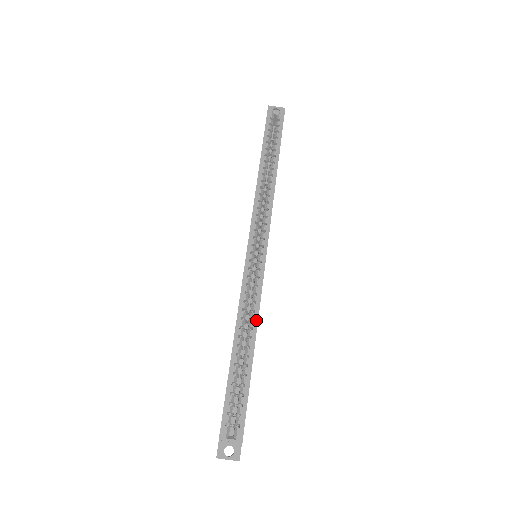
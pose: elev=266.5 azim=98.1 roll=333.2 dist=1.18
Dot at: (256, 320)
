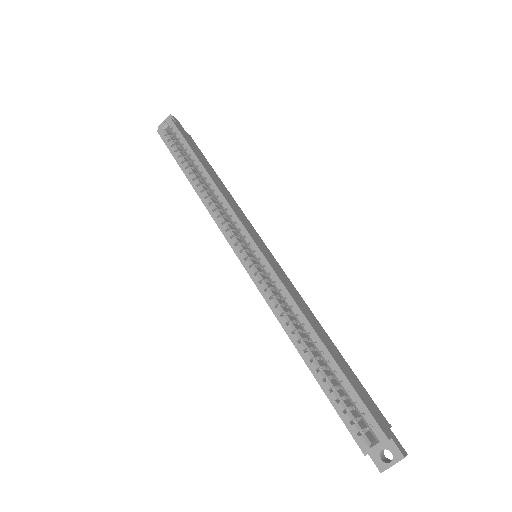
Dot at: (300, 313)
